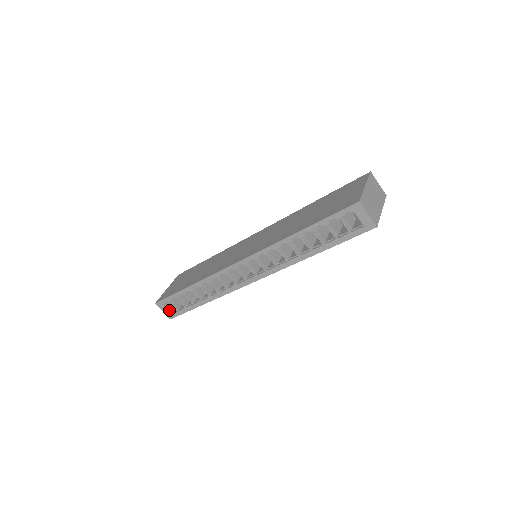
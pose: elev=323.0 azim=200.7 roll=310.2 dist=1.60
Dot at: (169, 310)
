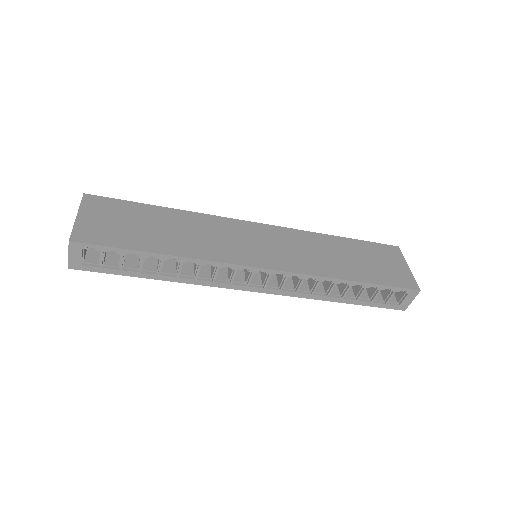
Dot at: (82, 258)
